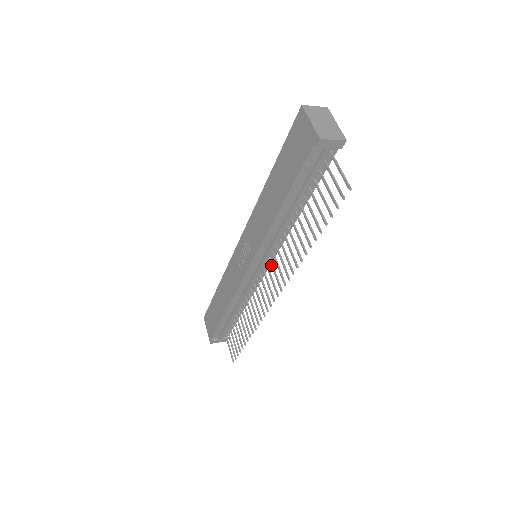
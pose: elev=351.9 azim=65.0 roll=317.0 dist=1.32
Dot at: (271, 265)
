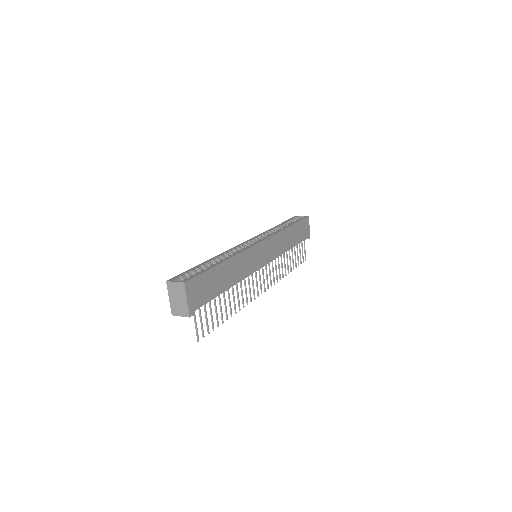
Dot at: (255, 275)
